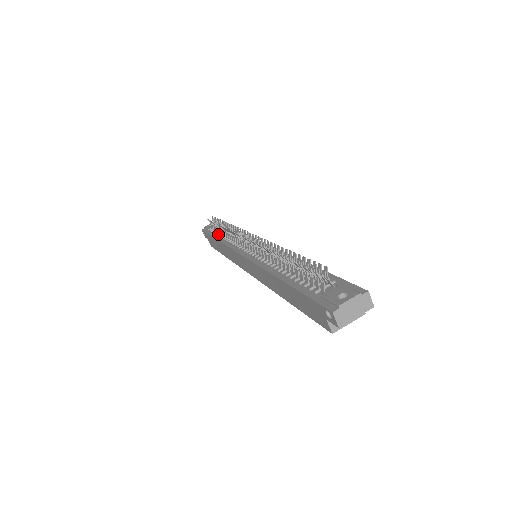
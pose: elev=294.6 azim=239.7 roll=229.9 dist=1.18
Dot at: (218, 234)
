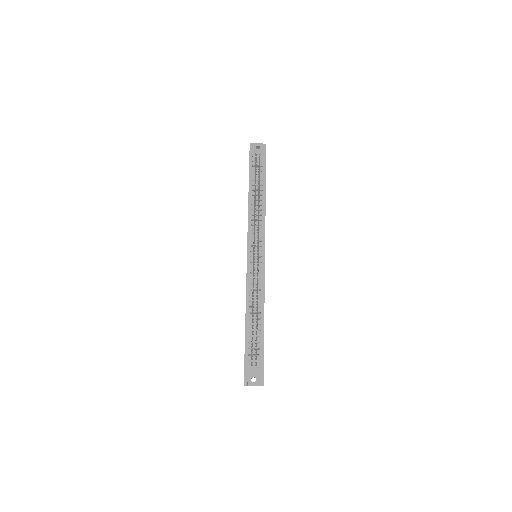
Dot at: (253, 185)
